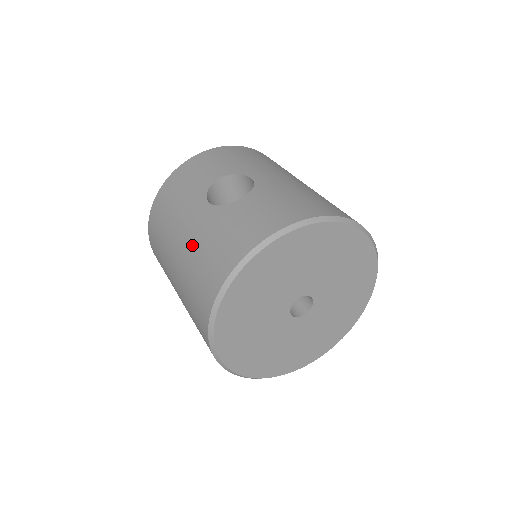
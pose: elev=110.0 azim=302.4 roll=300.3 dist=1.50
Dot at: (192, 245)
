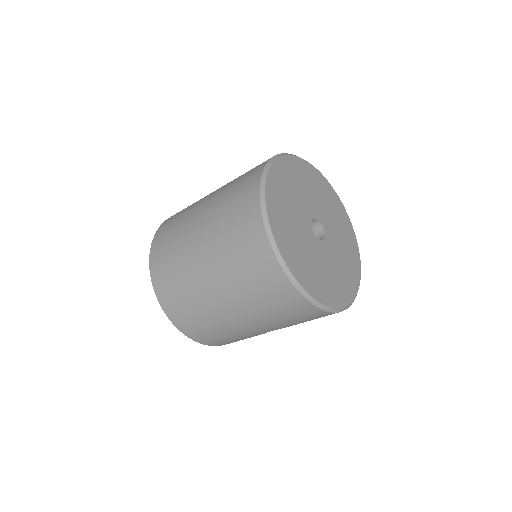
Dot at: (217, 197)
